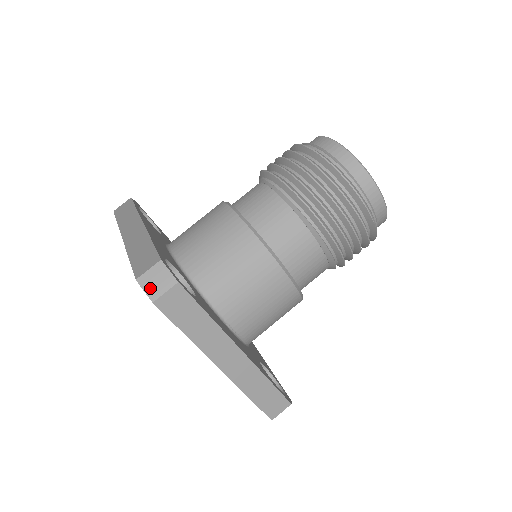
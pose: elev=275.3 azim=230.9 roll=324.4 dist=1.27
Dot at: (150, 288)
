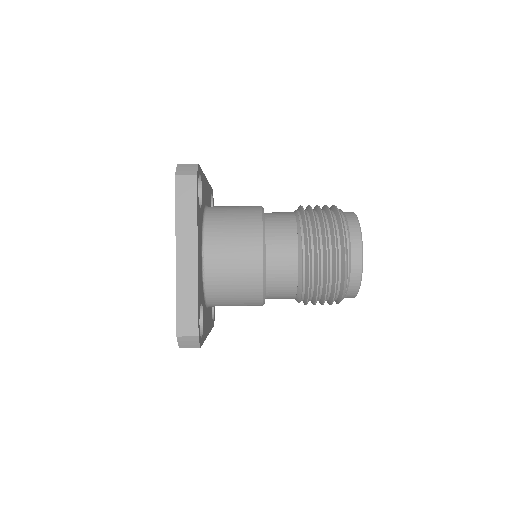
Dot at: (180, 169)
